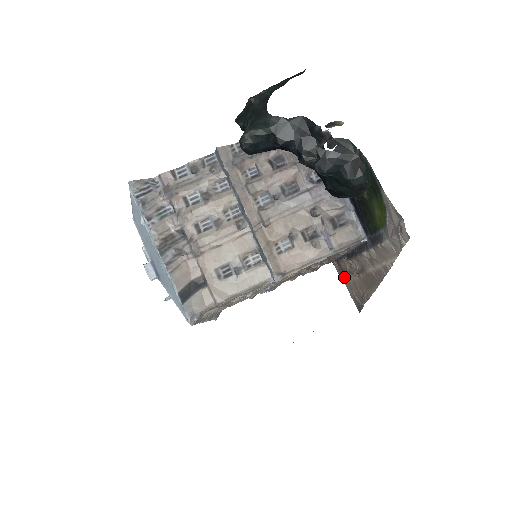
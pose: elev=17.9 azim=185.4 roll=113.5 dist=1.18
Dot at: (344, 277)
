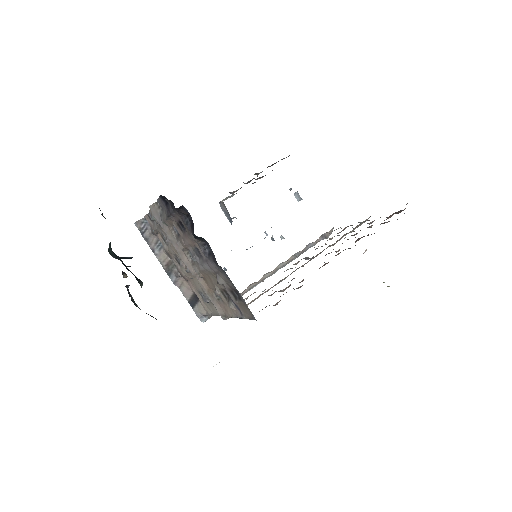
Dot at: occluded
